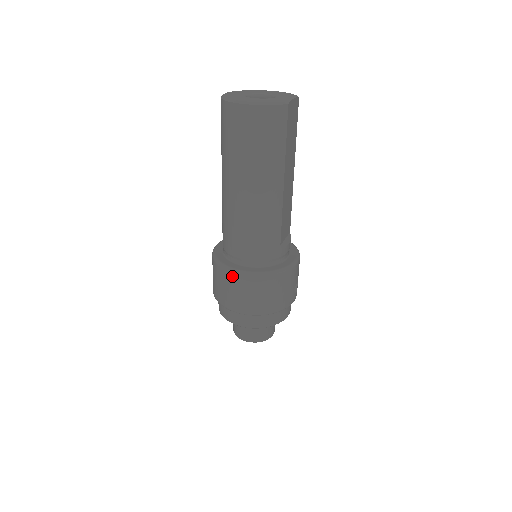
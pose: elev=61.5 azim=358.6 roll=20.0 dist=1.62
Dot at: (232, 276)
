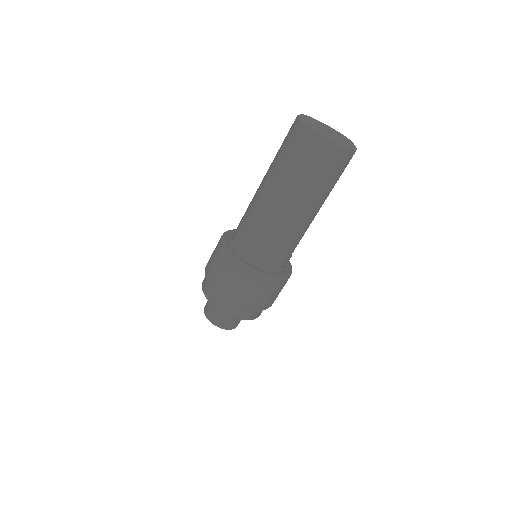
Dot at: (246, 273)
